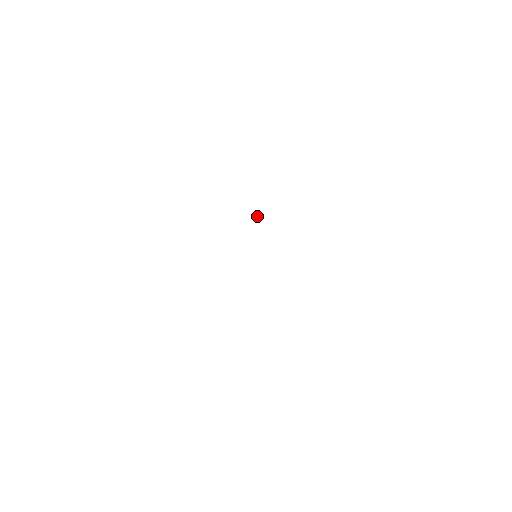
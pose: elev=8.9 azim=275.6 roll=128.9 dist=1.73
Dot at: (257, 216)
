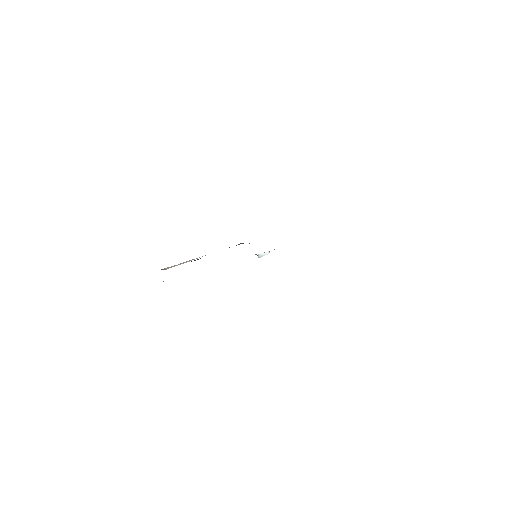
Dot at: (261, 254)
